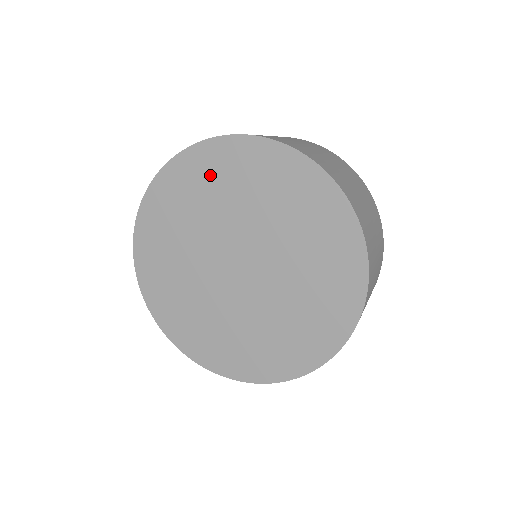
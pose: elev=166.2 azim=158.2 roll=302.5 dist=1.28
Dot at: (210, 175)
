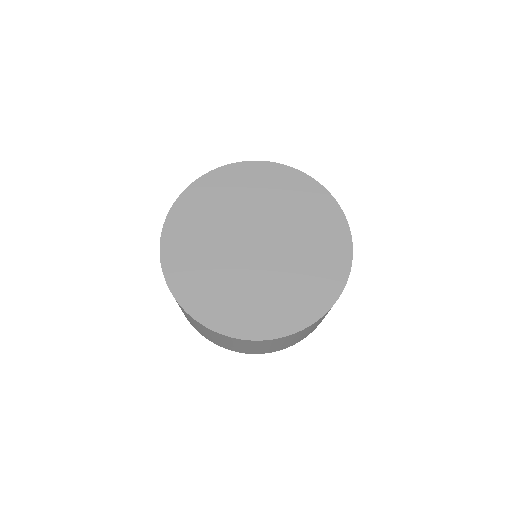
Dot at: (264, 182)
